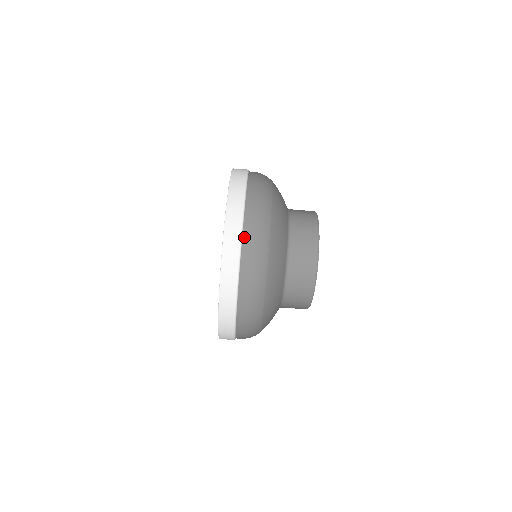
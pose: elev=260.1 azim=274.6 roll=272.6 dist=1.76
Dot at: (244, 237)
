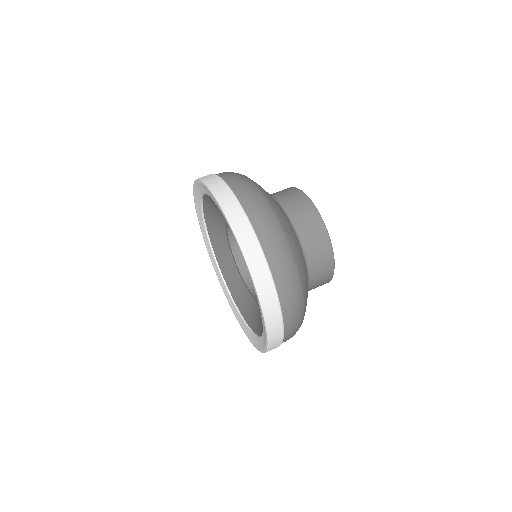
Dot at: occluded
